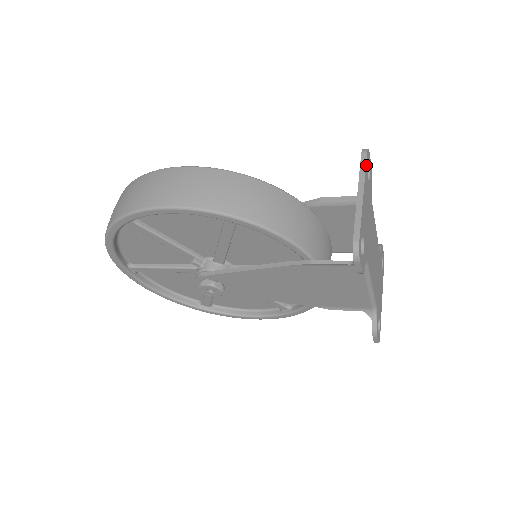
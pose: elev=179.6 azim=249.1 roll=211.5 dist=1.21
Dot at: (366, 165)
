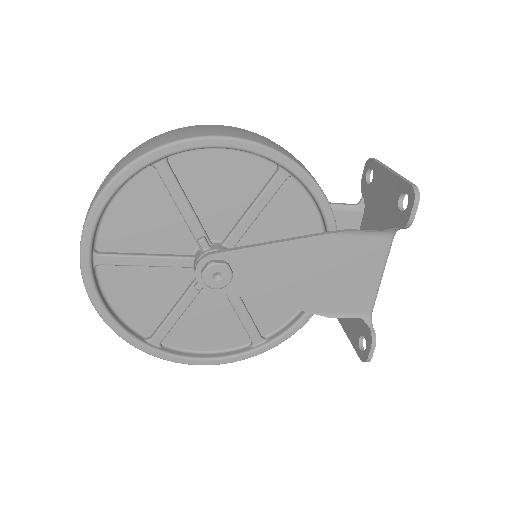
Dot at: occluded
